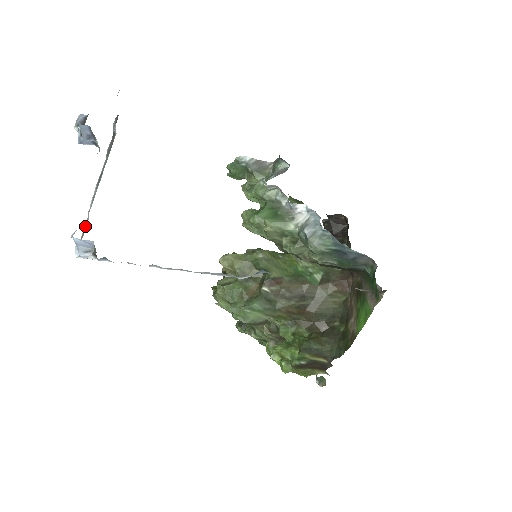
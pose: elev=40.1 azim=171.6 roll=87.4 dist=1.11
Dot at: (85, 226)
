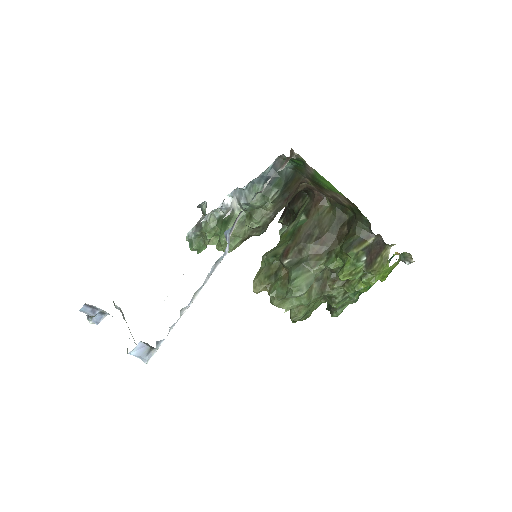
Dot at: occluded
